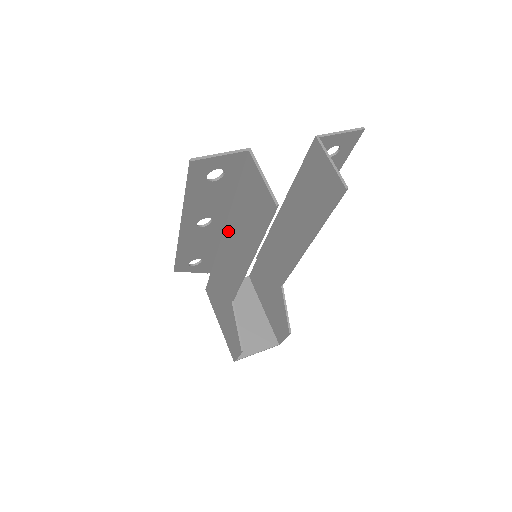
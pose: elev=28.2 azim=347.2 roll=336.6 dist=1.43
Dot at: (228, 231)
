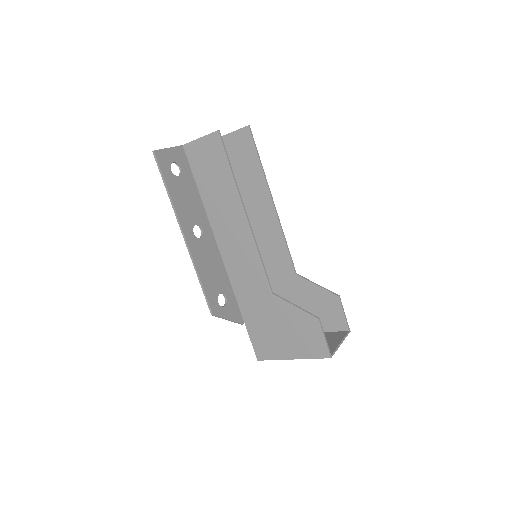
Dot at: (219, 236)
